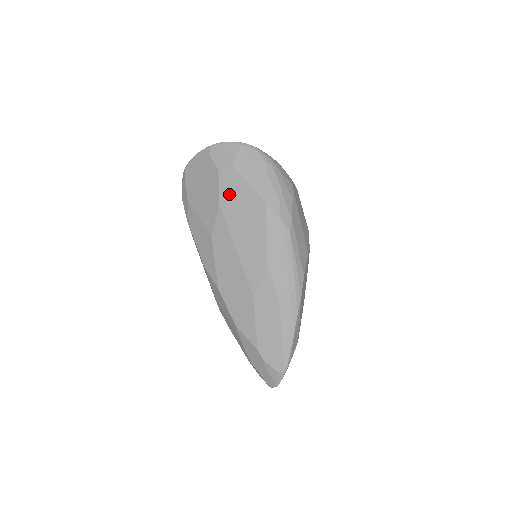
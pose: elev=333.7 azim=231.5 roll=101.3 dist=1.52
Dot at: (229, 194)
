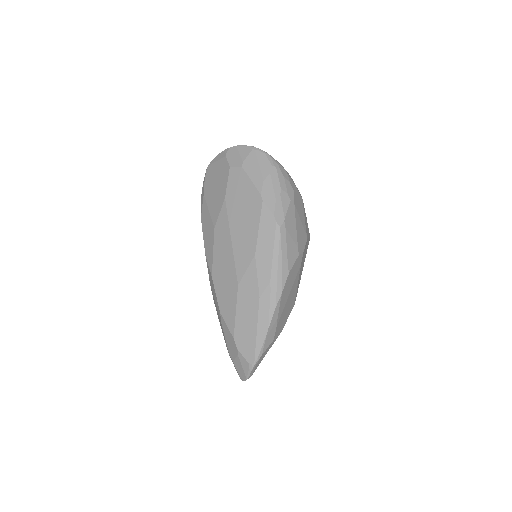
Dot at: (234, 189)
